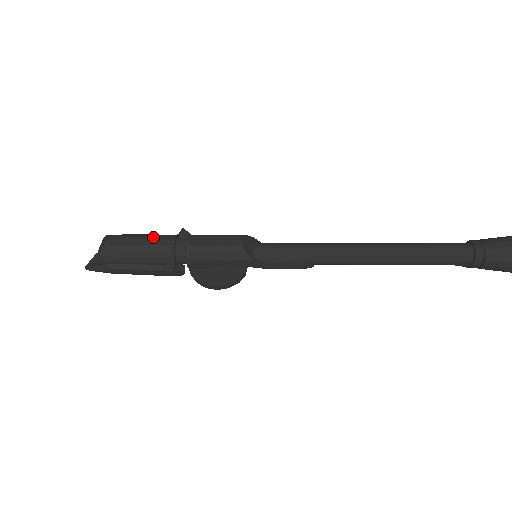
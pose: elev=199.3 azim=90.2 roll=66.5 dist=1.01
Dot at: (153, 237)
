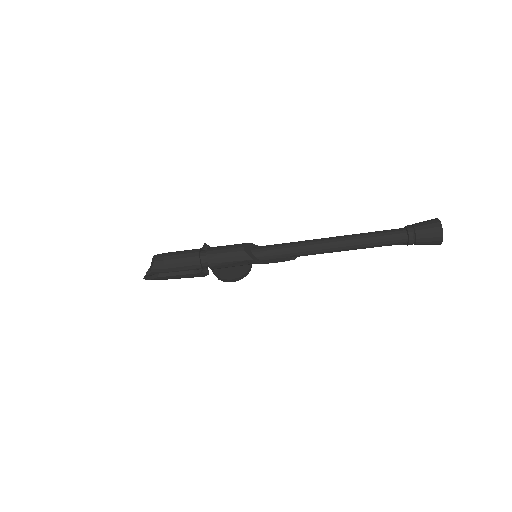
Dot at: (185, 252)
